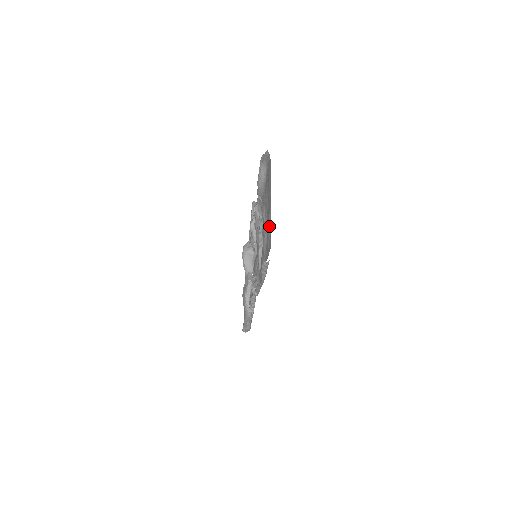
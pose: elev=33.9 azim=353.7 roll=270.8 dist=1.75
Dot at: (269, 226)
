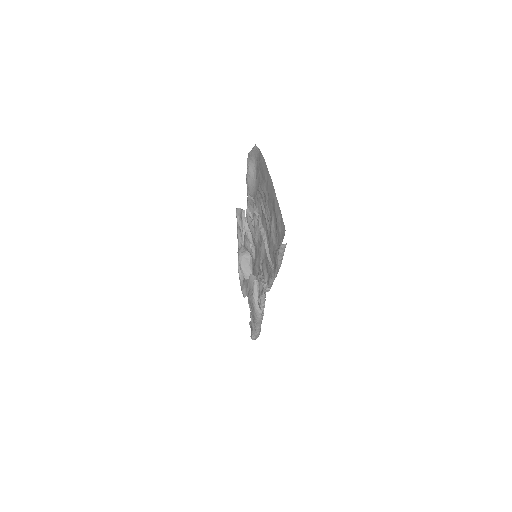
Dot at: (277, 211)
